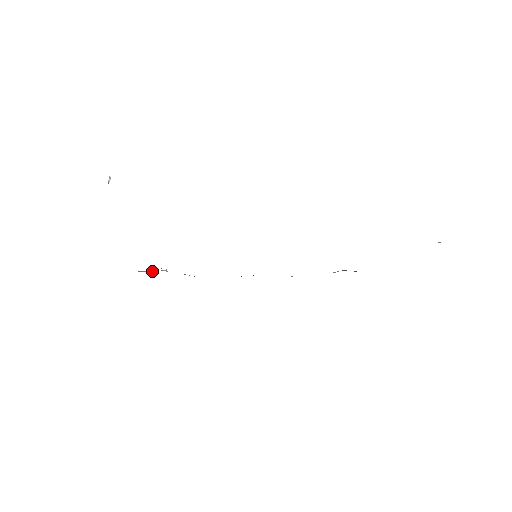
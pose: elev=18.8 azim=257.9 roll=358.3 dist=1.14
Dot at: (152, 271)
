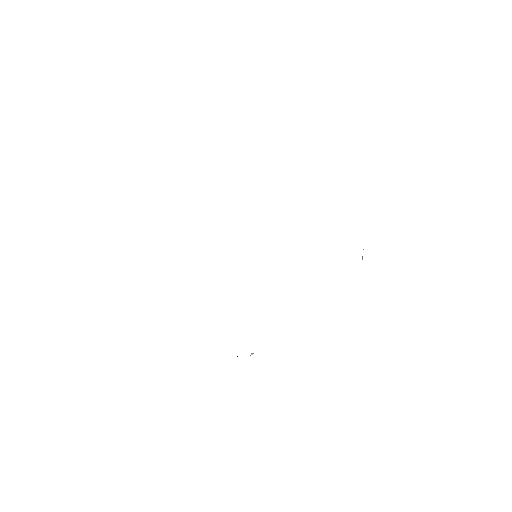
Dot at: occluded
